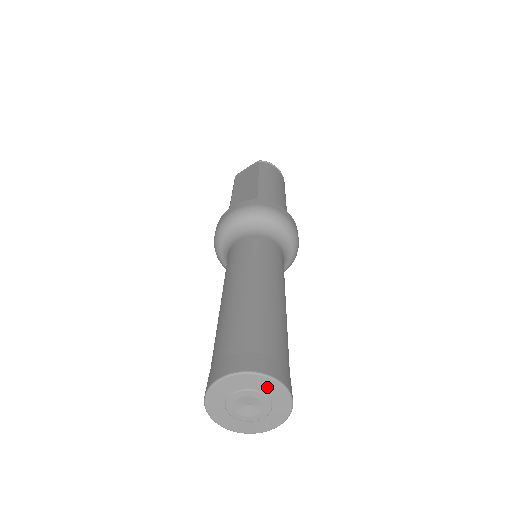
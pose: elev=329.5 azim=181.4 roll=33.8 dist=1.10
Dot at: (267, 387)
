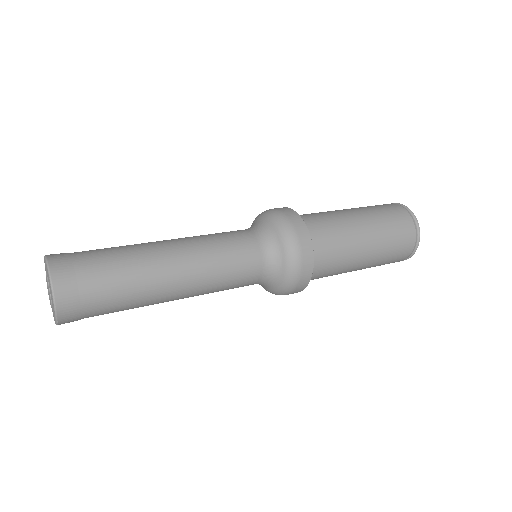
Dot at: occluded
